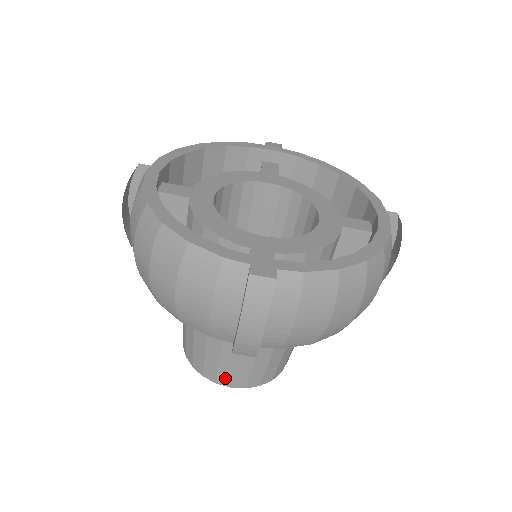
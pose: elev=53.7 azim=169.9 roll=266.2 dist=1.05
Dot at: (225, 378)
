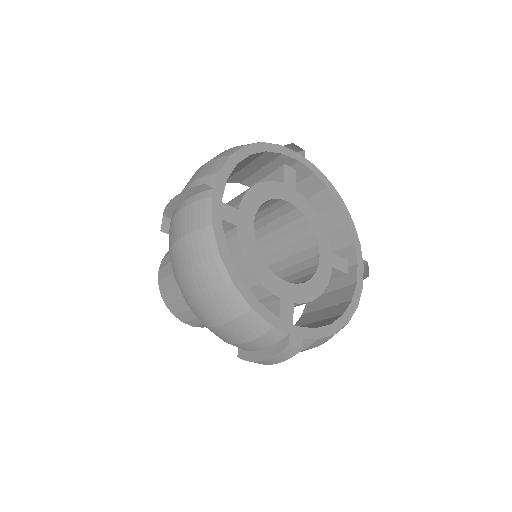
Dot at: (193, 323)
